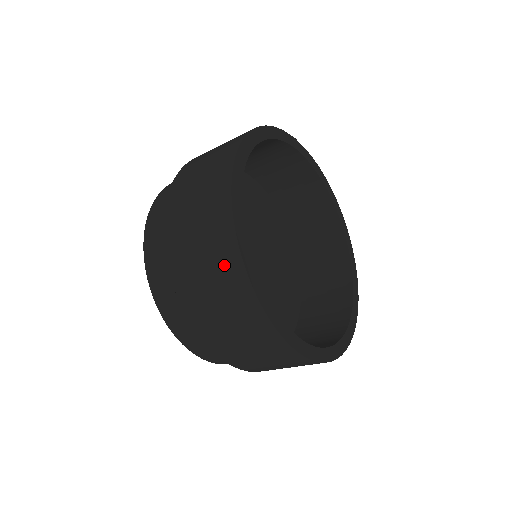
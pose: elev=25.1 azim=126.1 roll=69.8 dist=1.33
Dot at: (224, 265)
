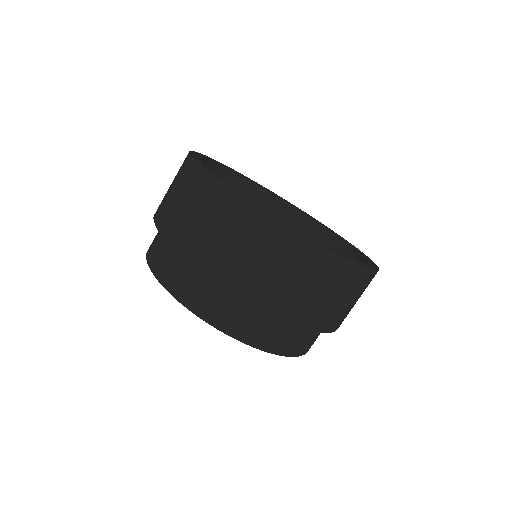
Dot at: occluded
